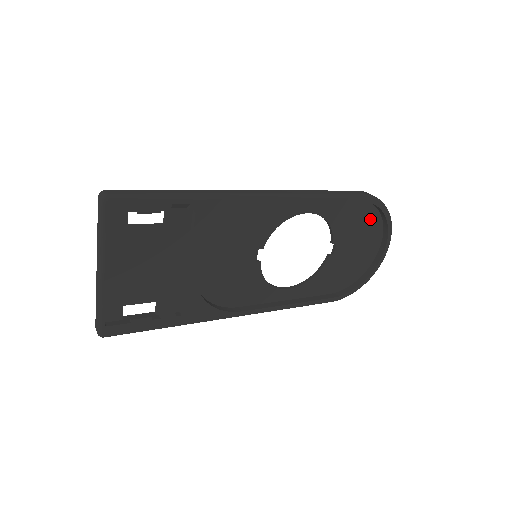
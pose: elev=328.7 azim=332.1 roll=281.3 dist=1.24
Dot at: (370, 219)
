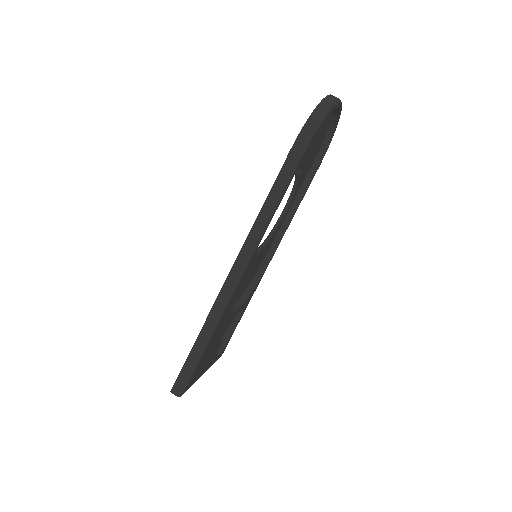
Dot at: occluded
